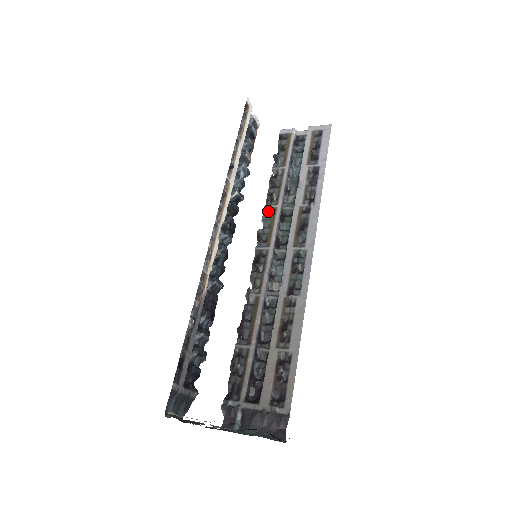
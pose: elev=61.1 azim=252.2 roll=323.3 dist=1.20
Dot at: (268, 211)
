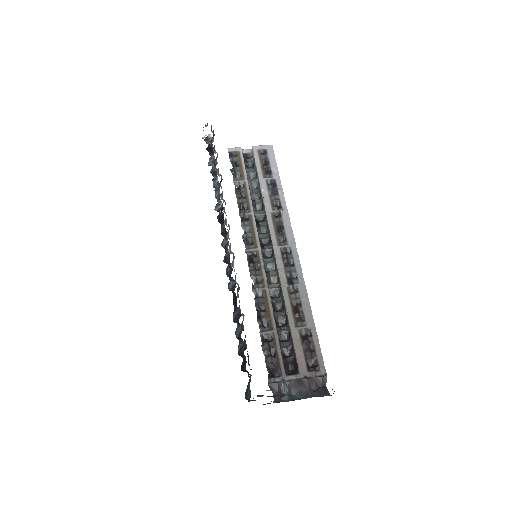
Dot at: (244, 218)
